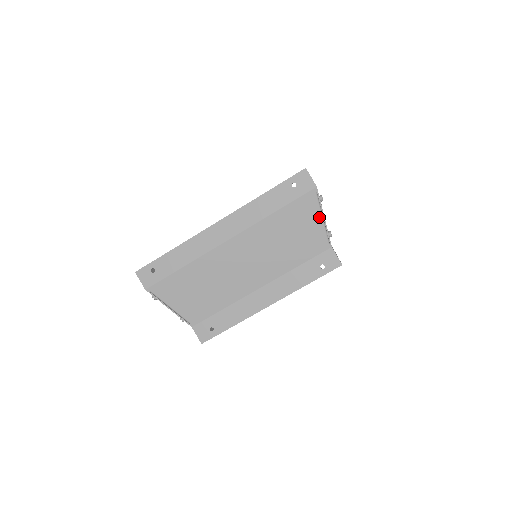
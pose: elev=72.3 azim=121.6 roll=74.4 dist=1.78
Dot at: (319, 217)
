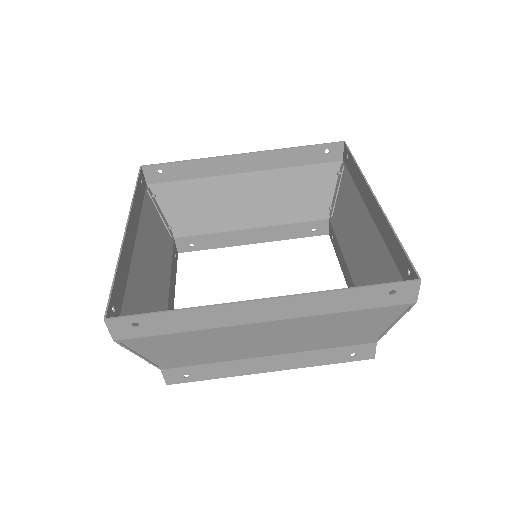
Dot at: (390, 323)
